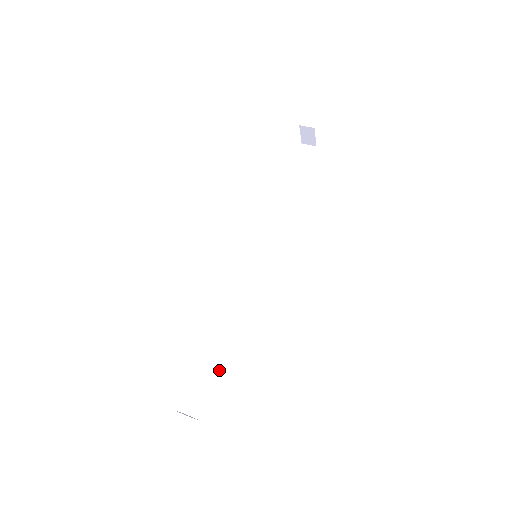
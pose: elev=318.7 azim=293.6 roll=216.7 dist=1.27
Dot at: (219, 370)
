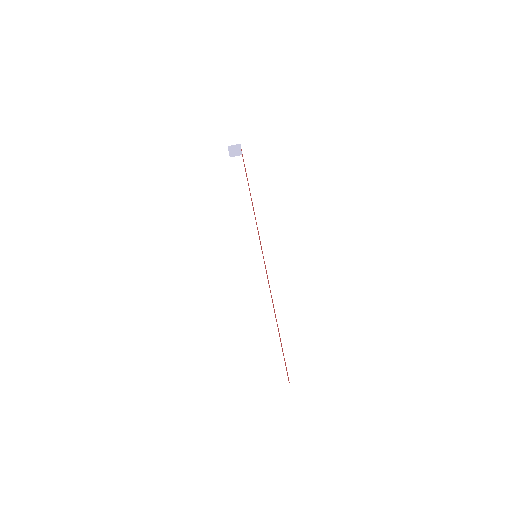
Dot at: (279, 345)
